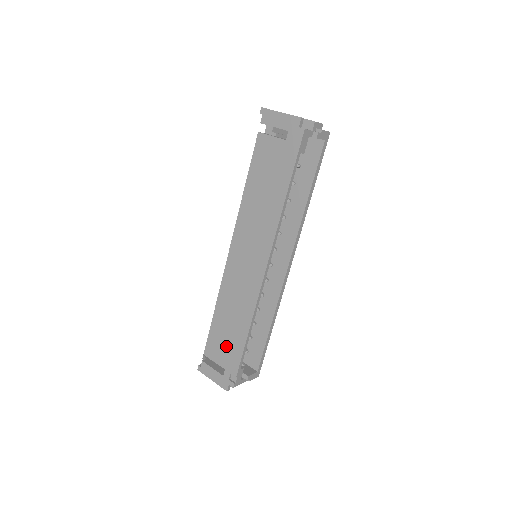
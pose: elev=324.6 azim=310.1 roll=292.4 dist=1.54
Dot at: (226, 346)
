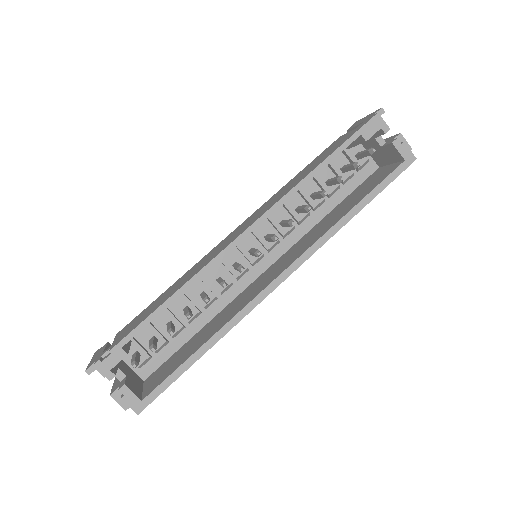
Dot at: (139, 319)
